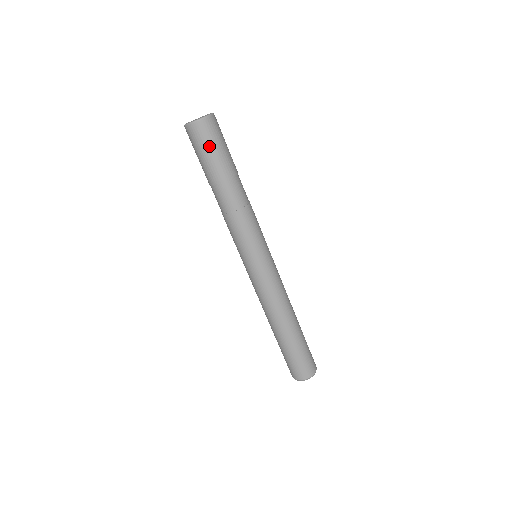
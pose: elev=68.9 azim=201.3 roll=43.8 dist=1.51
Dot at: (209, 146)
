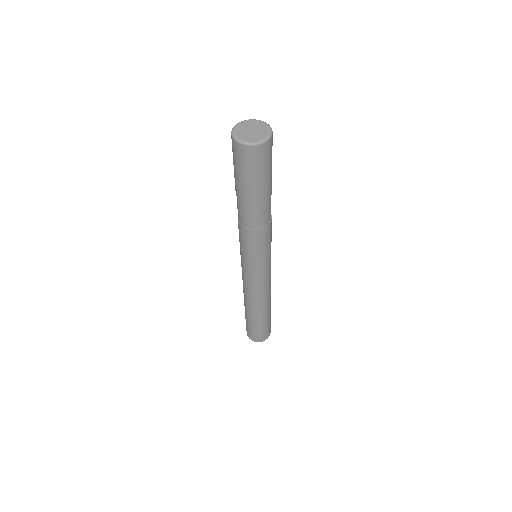
Dot at: (251, 171)
